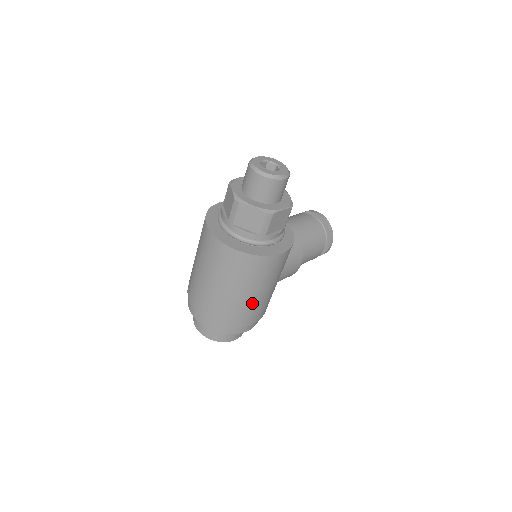
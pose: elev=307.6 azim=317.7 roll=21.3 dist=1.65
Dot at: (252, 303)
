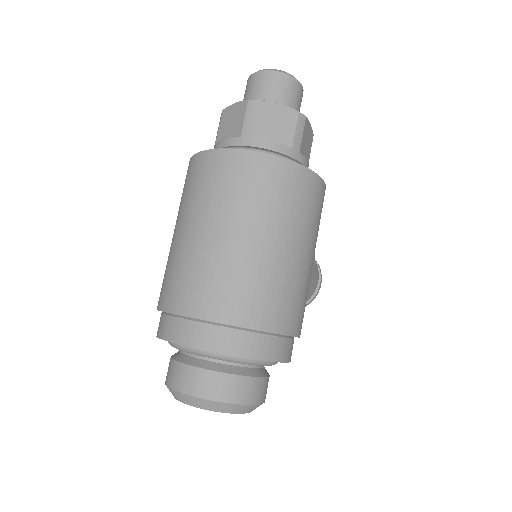
Dot at: (298, 276)
